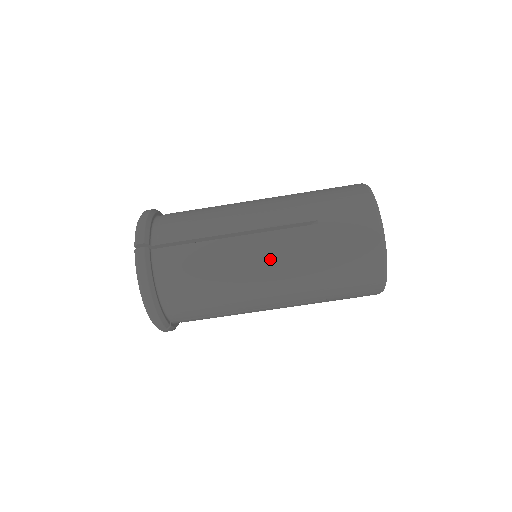
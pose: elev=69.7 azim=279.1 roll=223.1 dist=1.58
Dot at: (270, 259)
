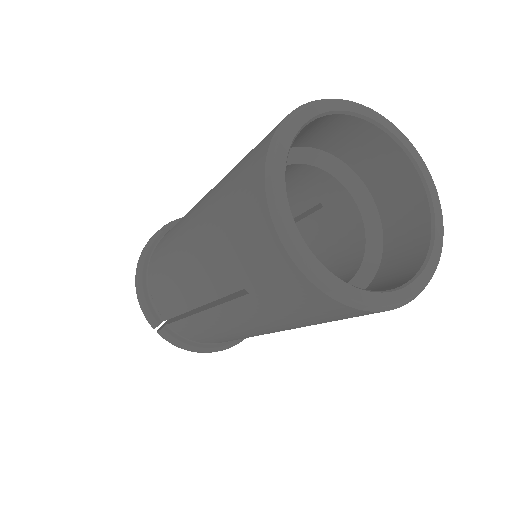
Dot at: (246, 328)
